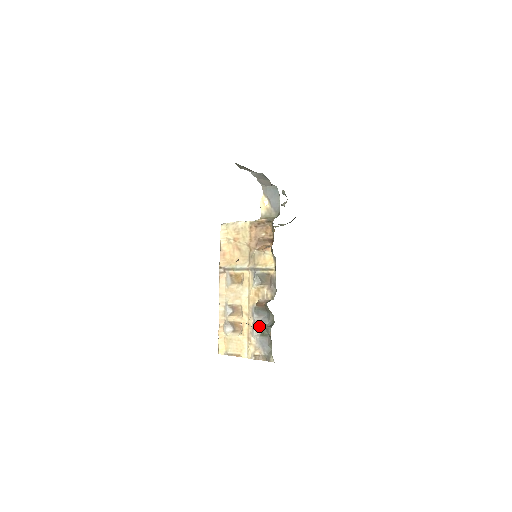
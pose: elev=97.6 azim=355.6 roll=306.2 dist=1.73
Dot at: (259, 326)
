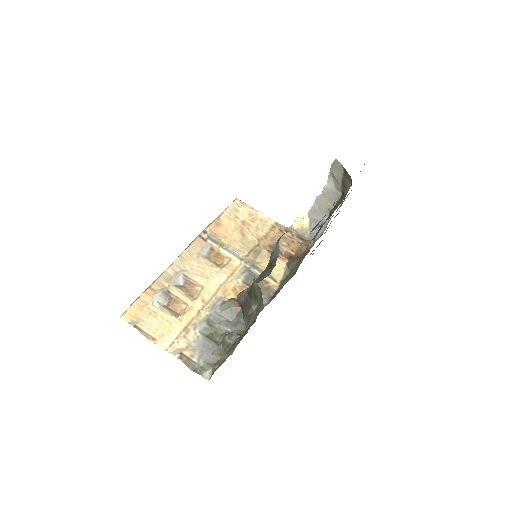
Dot at: (213, 325)
